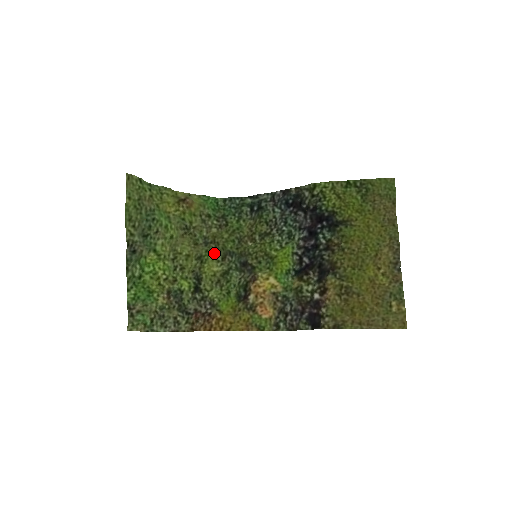
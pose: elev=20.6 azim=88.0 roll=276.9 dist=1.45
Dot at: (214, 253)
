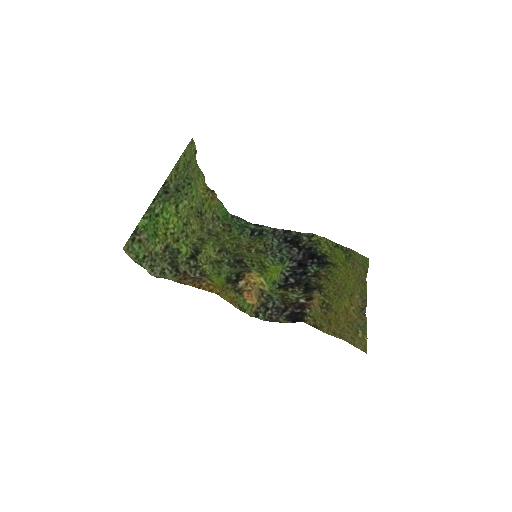
Dot at: (215, 243)
